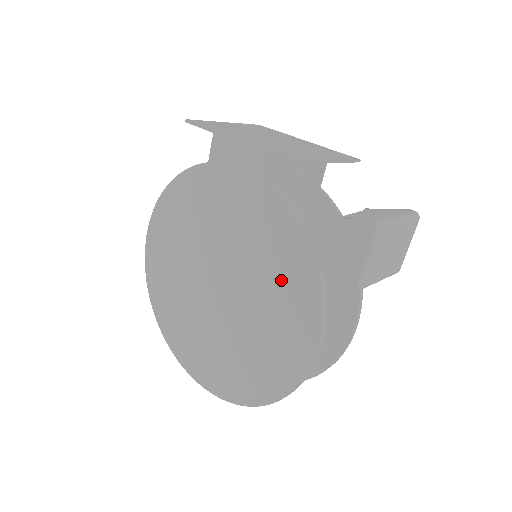
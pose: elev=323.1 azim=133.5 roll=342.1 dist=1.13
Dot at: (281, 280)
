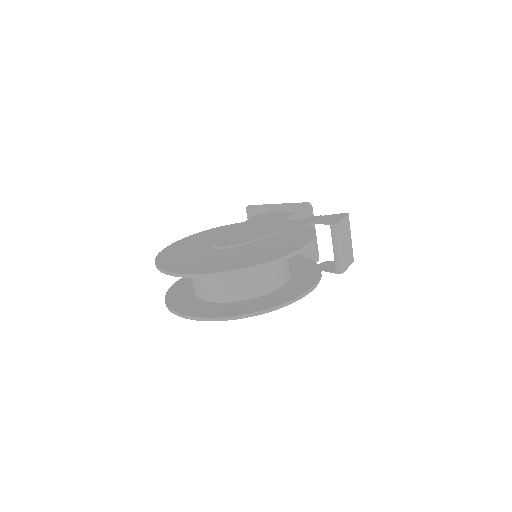
Dot at: (291, 228)
